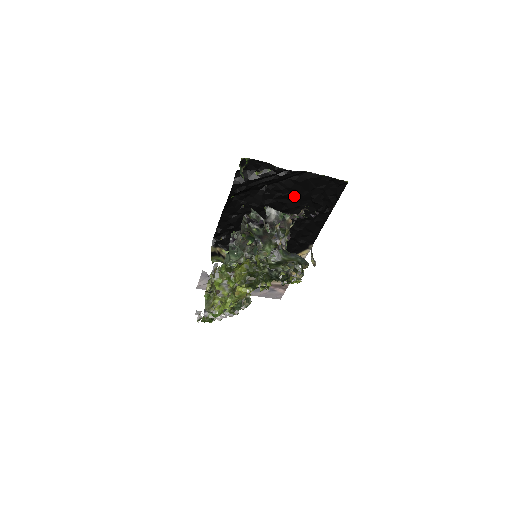
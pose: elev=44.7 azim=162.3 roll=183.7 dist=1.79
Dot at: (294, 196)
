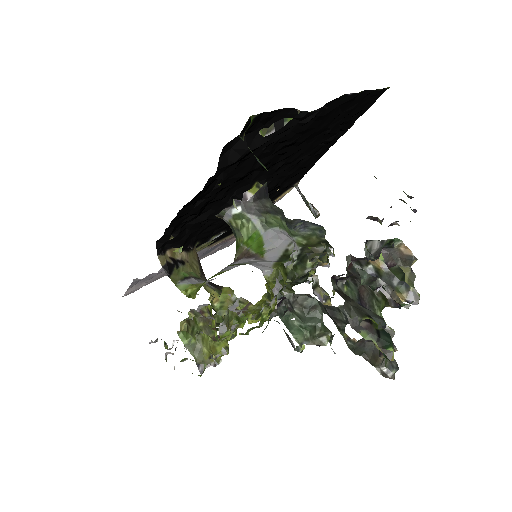
Dot at: (304, 137)
